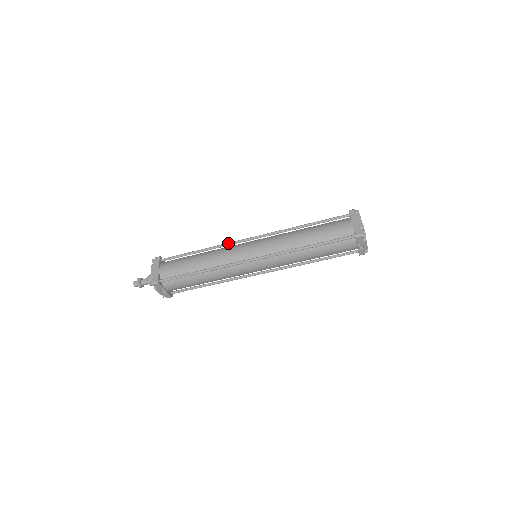
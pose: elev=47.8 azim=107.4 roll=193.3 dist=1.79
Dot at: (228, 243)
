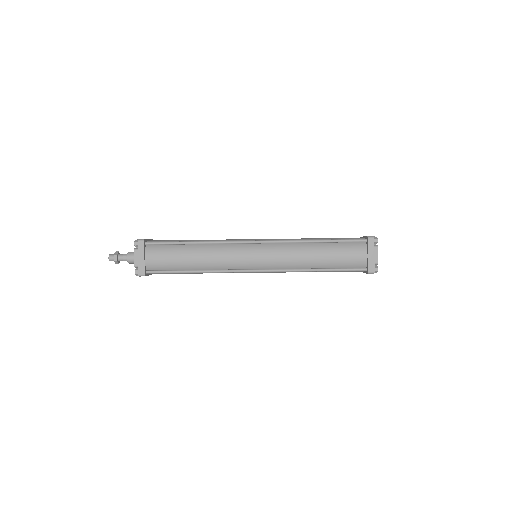
Dot at: (228, 242)
